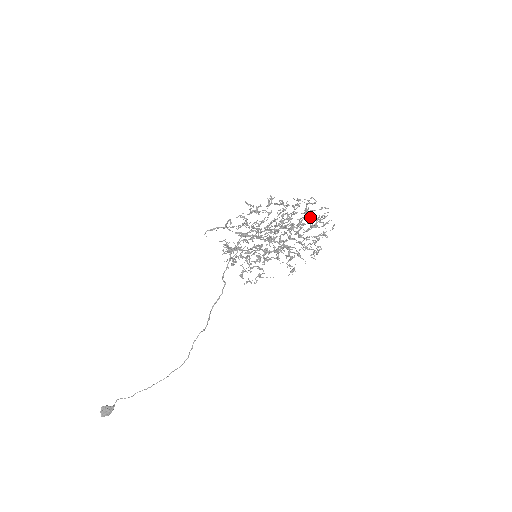
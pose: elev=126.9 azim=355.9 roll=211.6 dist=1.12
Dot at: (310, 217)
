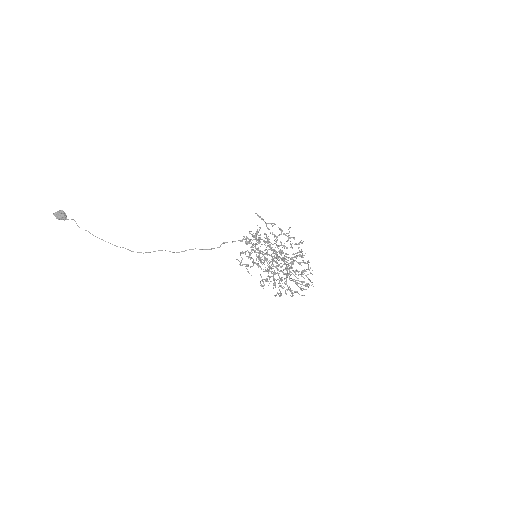
Dot at: occluded
